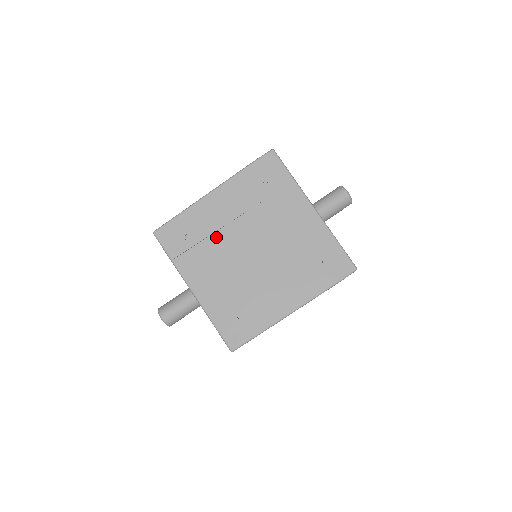
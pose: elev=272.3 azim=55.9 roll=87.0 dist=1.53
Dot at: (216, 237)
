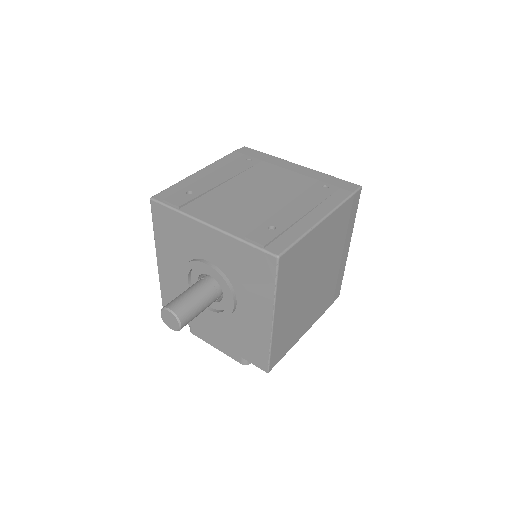
Dot at: (218, 190)
